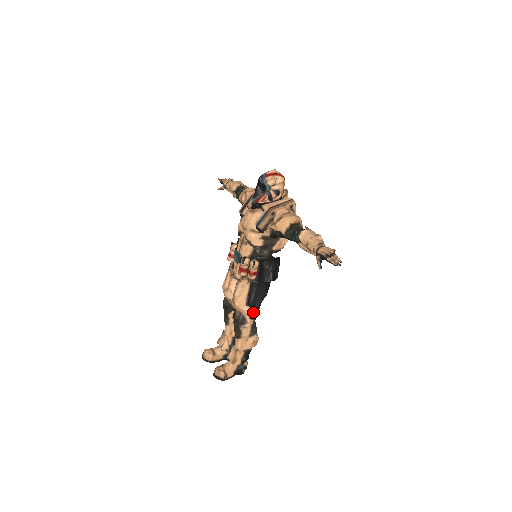
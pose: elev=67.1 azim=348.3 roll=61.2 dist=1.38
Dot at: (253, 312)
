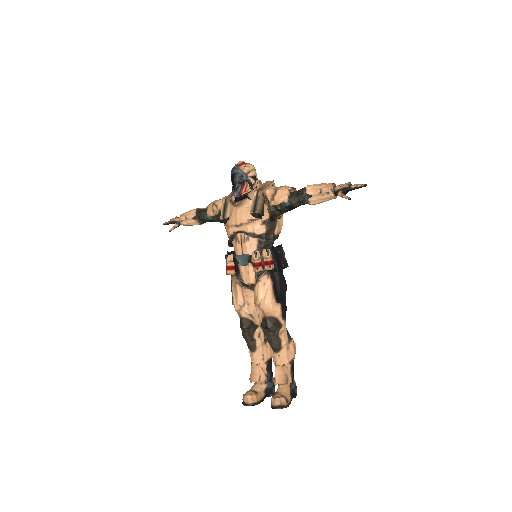
Dot at: (283, 310)
